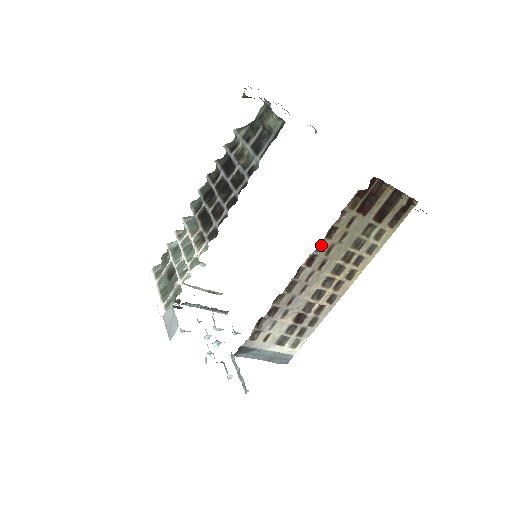
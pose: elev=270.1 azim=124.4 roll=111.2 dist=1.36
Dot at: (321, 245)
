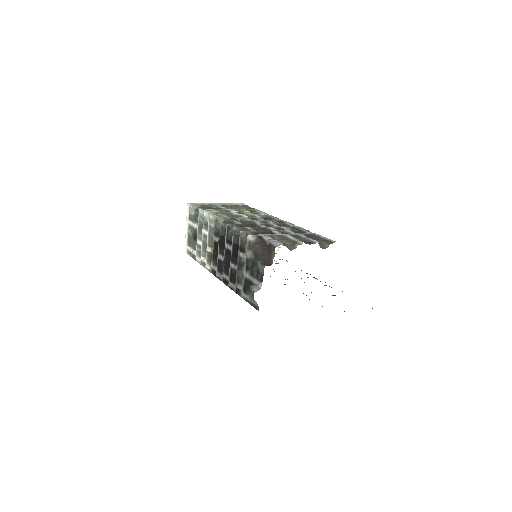
Dot at: occluded
